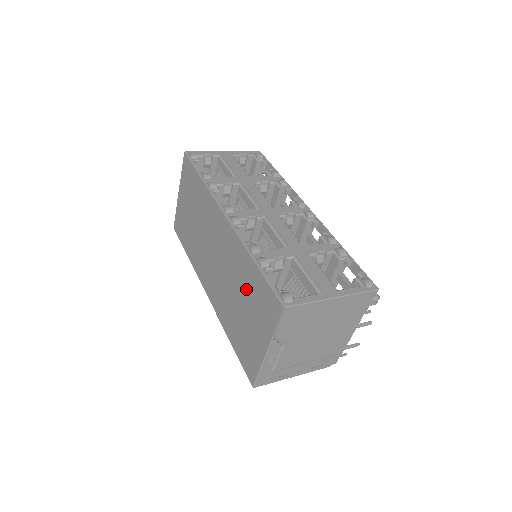
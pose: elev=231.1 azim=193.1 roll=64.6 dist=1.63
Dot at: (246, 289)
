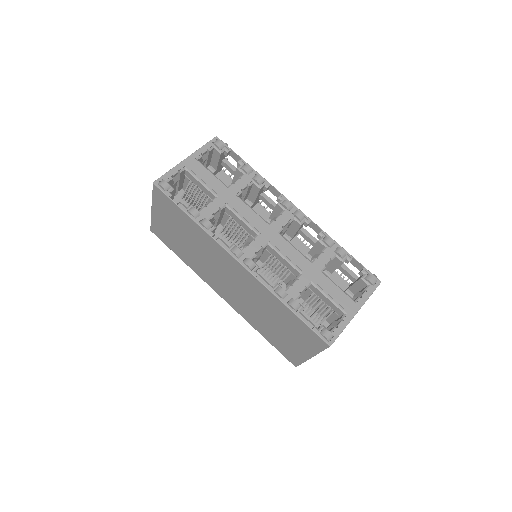
Dot at: (279, 318)
